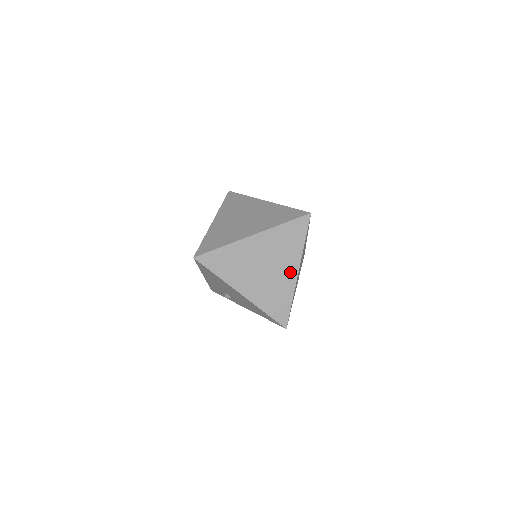
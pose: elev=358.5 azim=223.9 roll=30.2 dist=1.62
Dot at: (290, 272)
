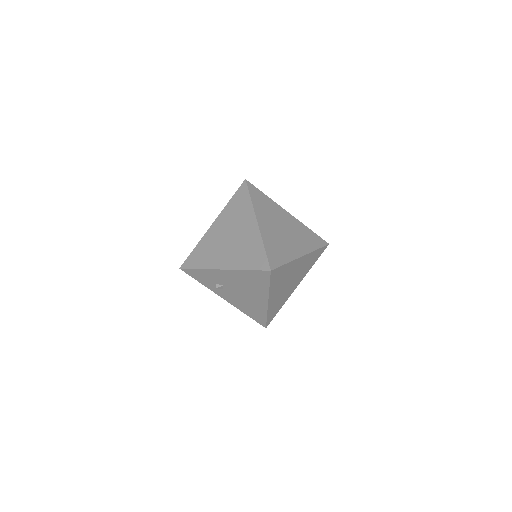
Dot at: (295, 286)
